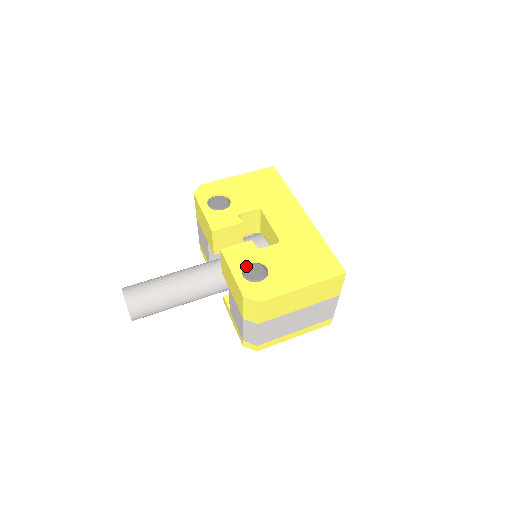
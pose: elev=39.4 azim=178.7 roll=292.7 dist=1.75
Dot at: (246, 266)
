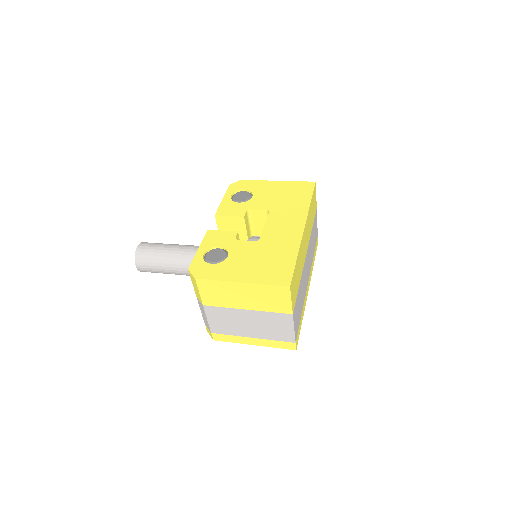
Dot at: (213, 248)
